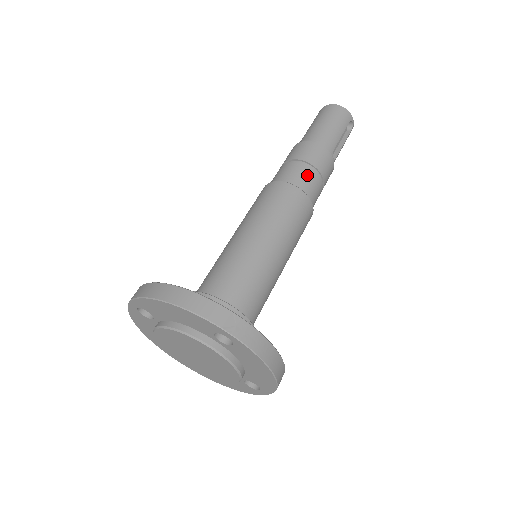
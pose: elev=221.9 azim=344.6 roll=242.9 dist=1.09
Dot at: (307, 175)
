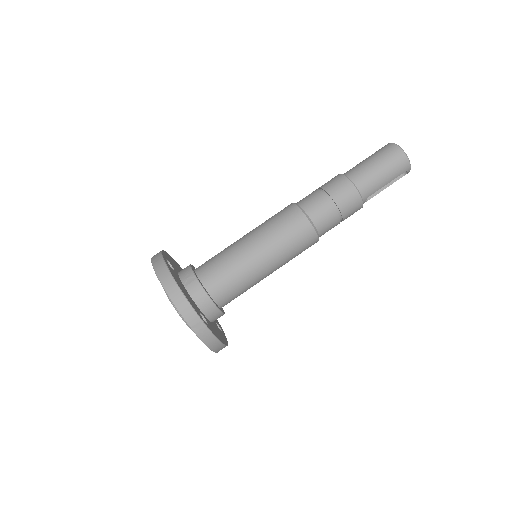
Dot at: (328, 216)
